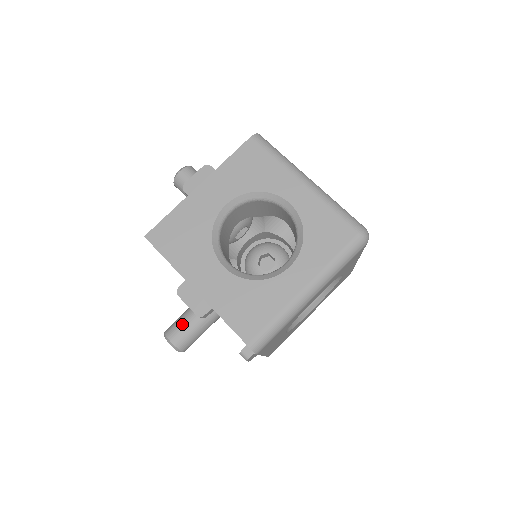
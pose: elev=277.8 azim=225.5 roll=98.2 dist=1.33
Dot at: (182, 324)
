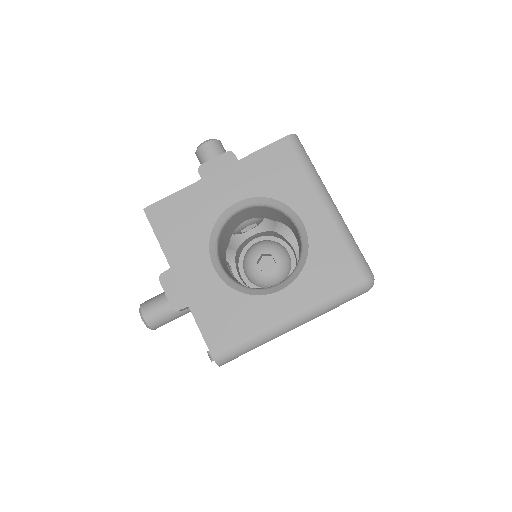
Dot at: (160, 303)
